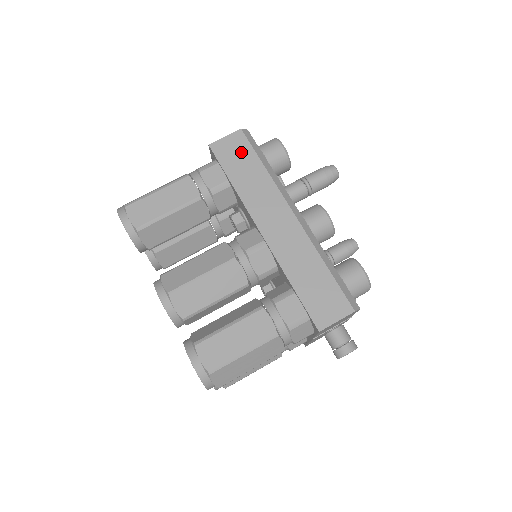
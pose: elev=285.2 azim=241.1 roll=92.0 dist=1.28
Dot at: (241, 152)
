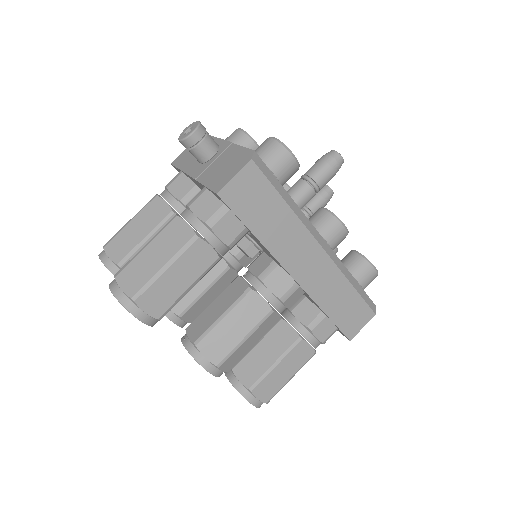
Dot at: (258, 193)
